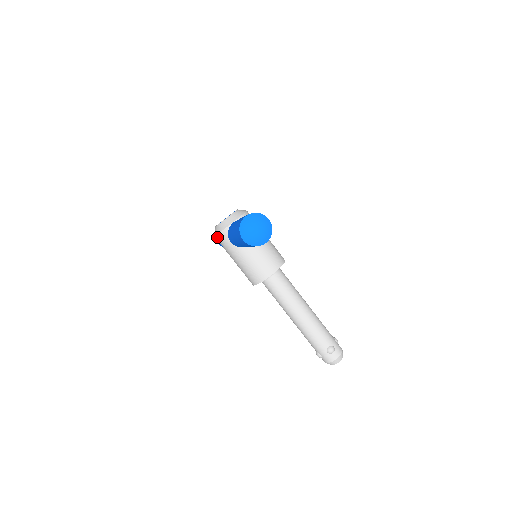
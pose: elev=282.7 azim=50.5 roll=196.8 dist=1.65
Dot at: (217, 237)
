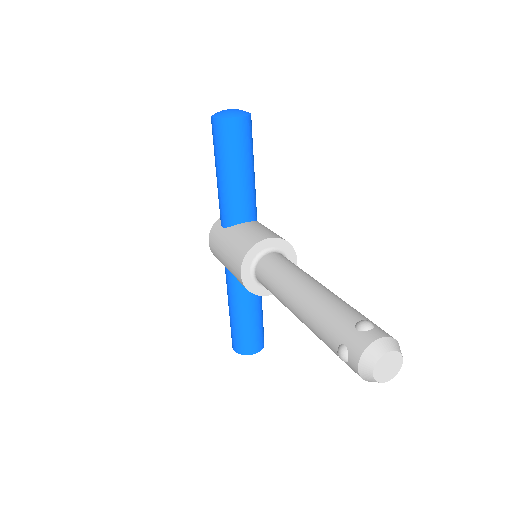
Dot at: (210, 236)
